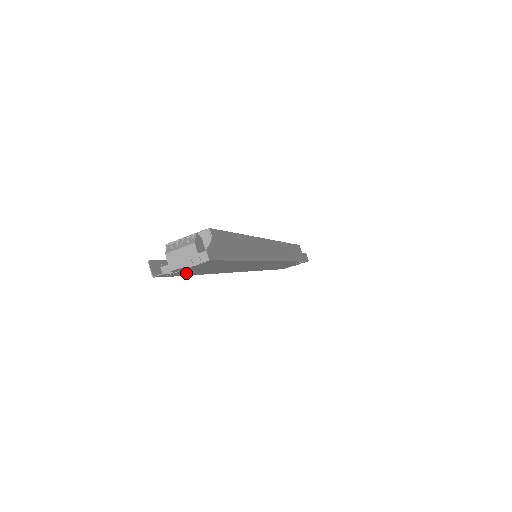
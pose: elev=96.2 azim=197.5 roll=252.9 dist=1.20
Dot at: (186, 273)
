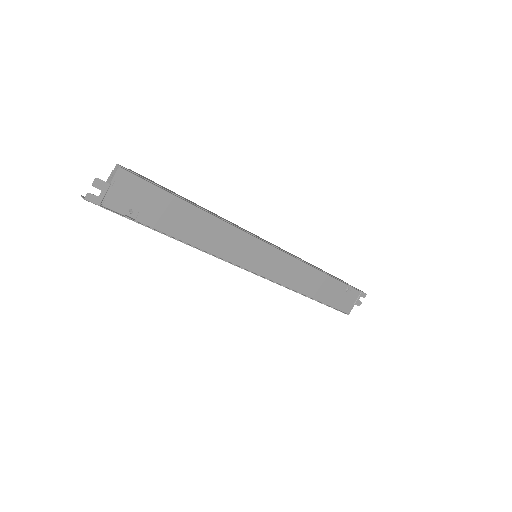
Dot at: (138, 221)
